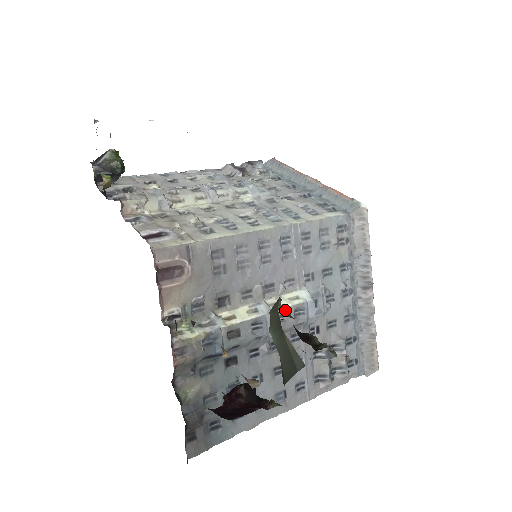
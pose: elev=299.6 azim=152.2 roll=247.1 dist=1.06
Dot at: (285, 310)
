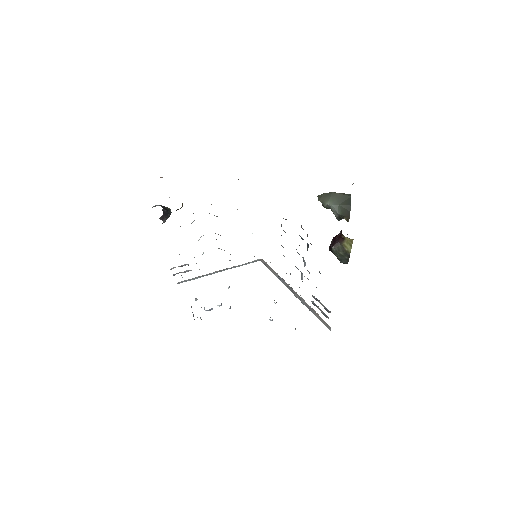
Dot at: (323, 196)
